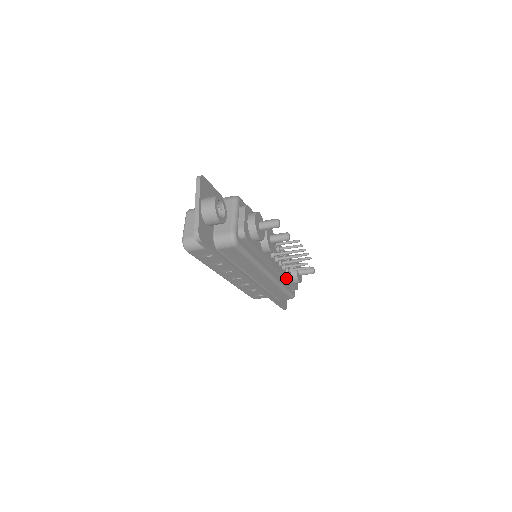
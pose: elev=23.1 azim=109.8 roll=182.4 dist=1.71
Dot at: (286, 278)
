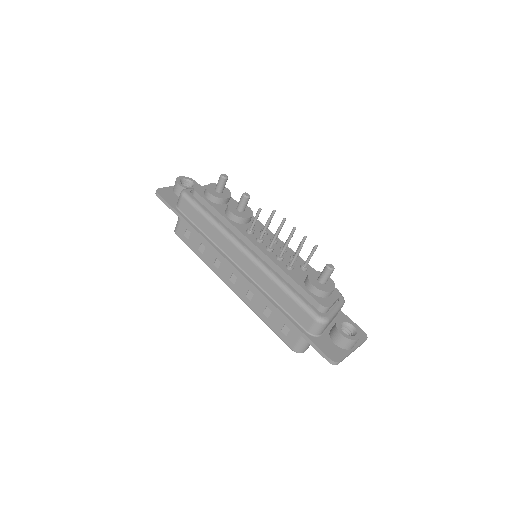
Dot at: (282, 269)
